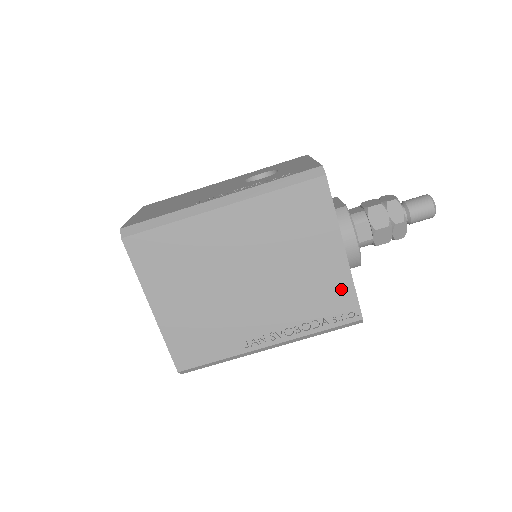
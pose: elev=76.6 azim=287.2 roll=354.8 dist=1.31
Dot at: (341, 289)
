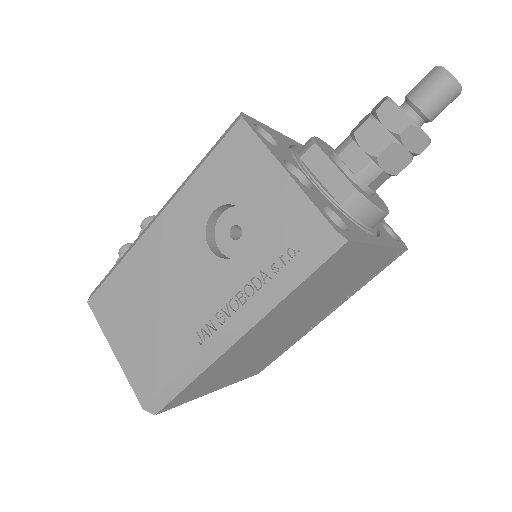
Dot at: (384, 258)
